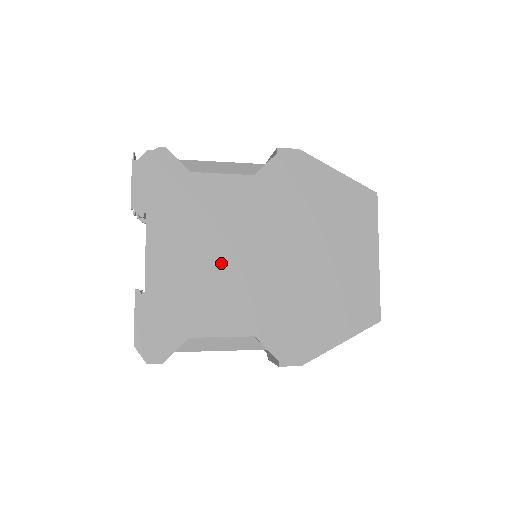
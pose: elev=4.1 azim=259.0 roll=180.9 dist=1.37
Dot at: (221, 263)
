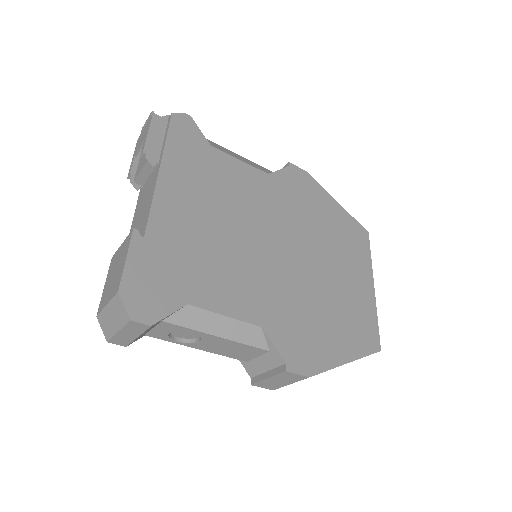
Dot at: (232, 237)
